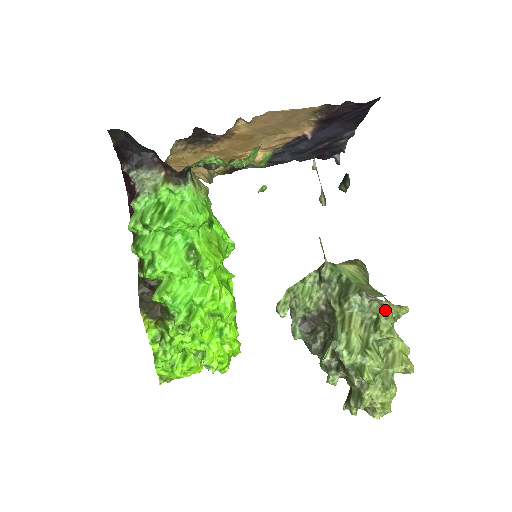
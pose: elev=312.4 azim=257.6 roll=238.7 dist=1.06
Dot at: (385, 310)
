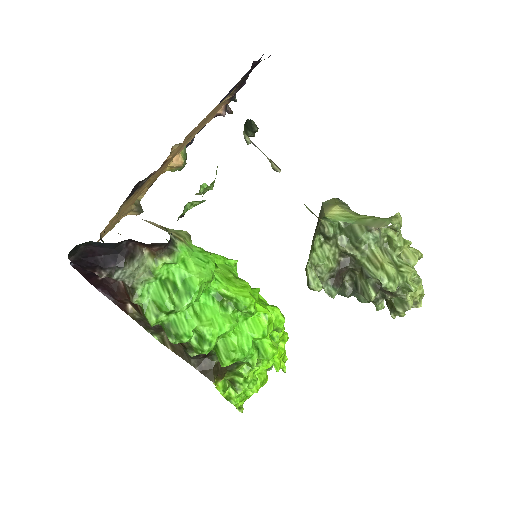
Dot at: (397, 230)
